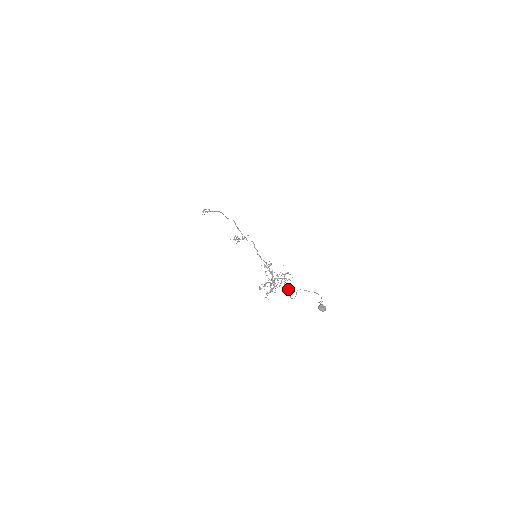
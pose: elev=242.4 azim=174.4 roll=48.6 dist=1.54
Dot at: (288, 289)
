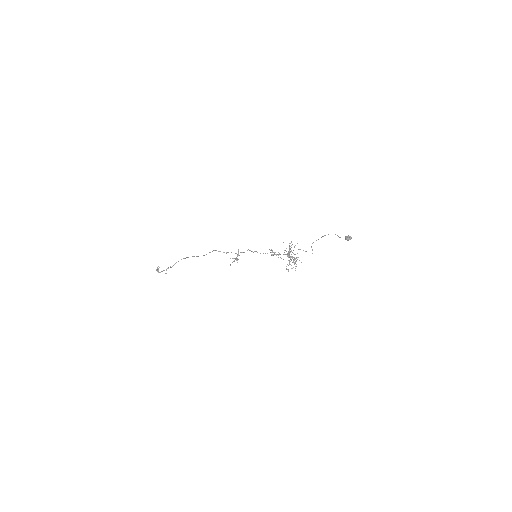
Dot at: (305, 251)
